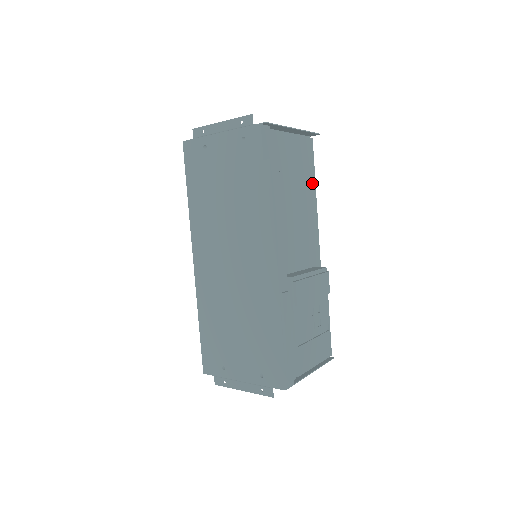
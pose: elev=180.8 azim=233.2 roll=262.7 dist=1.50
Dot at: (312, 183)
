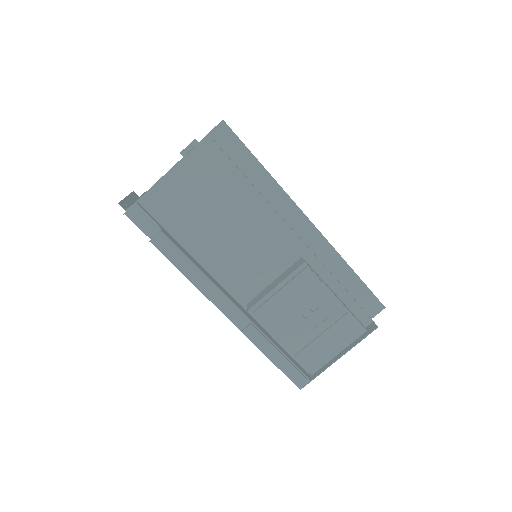
Dot at: (245, 179)
